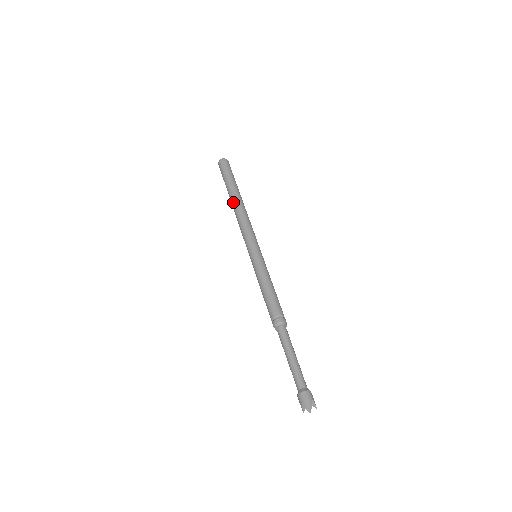
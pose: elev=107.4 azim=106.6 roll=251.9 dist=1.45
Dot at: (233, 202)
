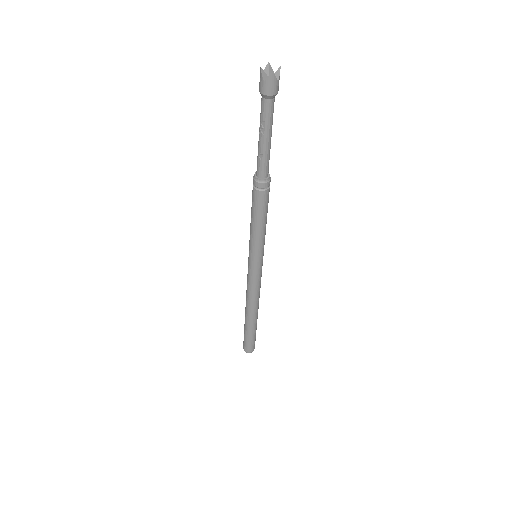
Dot at: occluded
